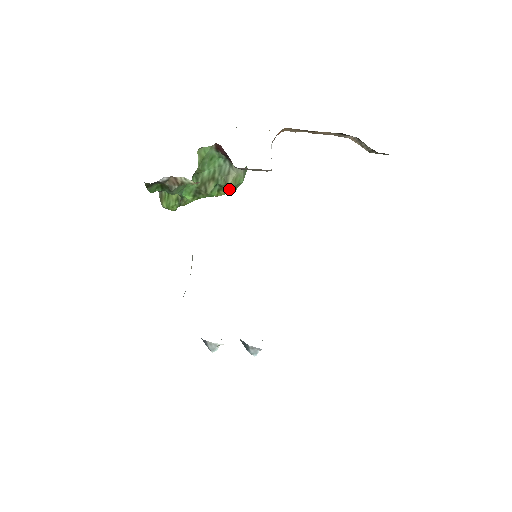
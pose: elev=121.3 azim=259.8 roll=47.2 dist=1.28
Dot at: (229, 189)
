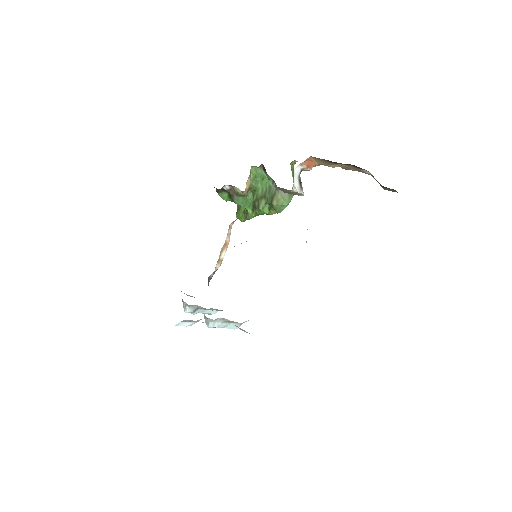
Dot at: (275, 208)
